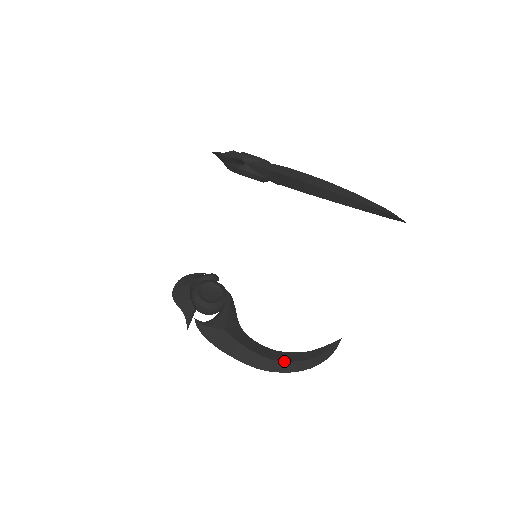
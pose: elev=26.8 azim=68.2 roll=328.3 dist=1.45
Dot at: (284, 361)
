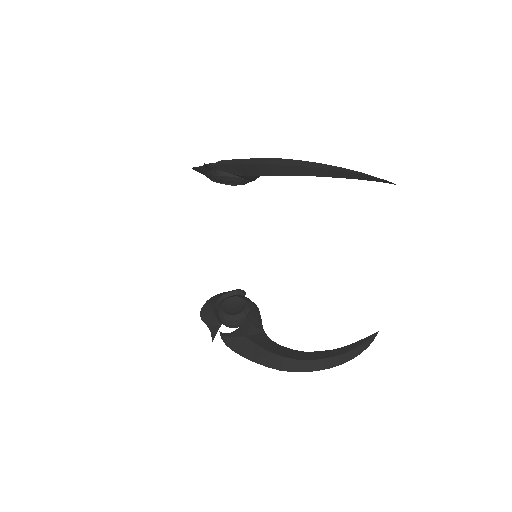
Dot at: (309, 360)
